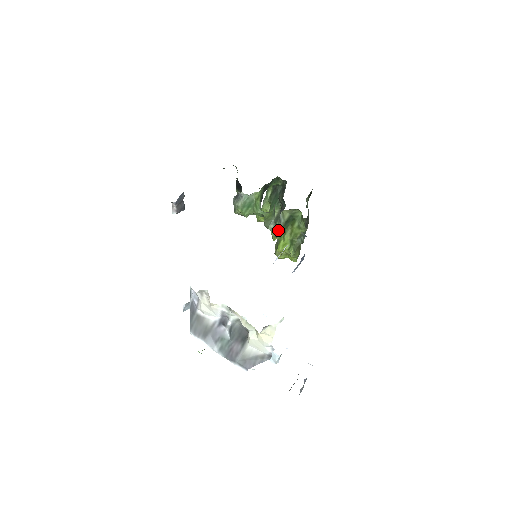
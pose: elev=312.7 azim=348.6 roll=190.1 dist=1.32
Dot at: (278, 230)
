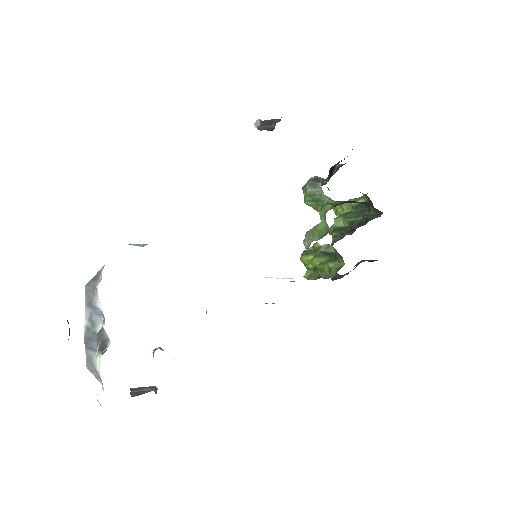
Dot at: (318, 245)
